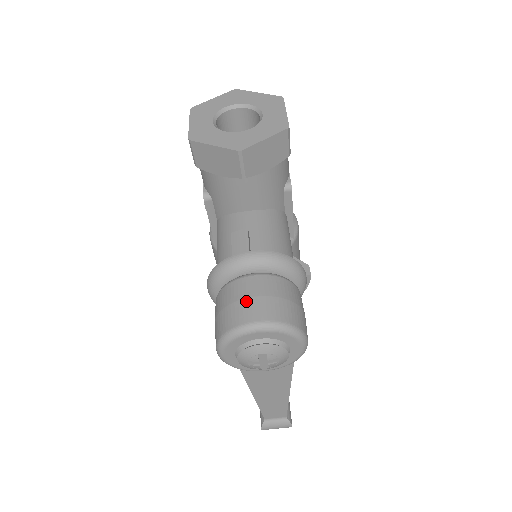
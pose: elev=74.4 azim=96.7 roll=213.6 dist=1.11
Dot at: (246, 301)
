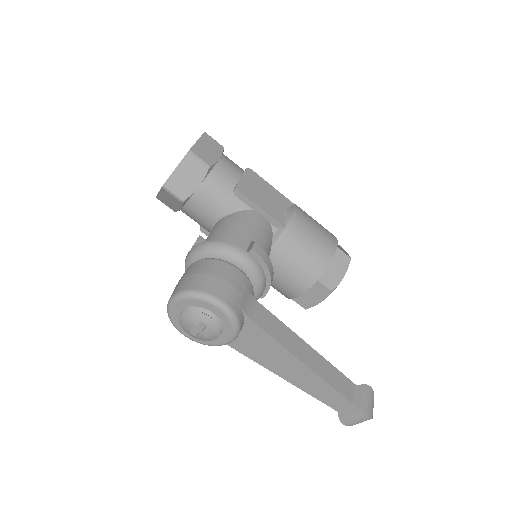
Dot at: occluded
